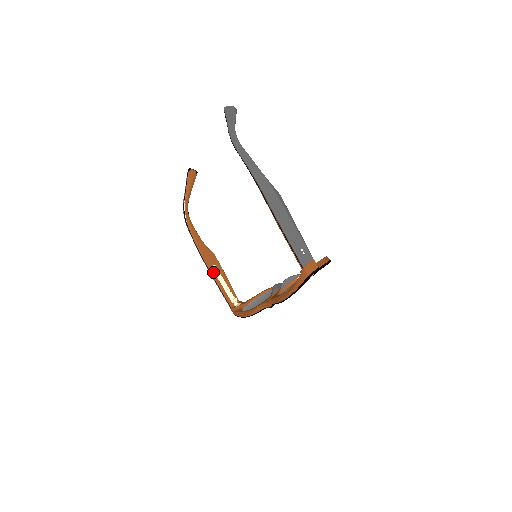
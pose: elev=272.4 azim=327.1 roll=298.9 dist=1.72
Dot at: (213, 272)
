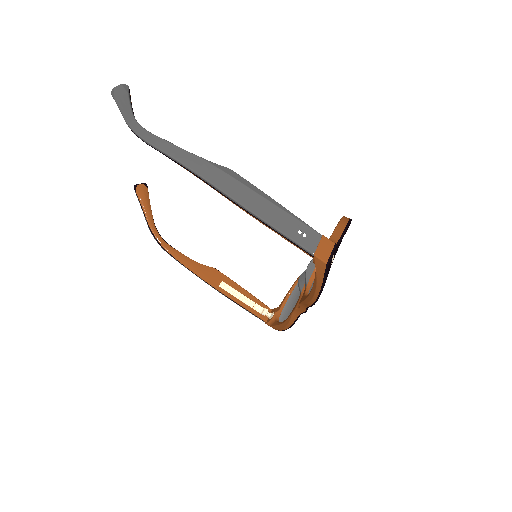
Dot at: (224, 291)
